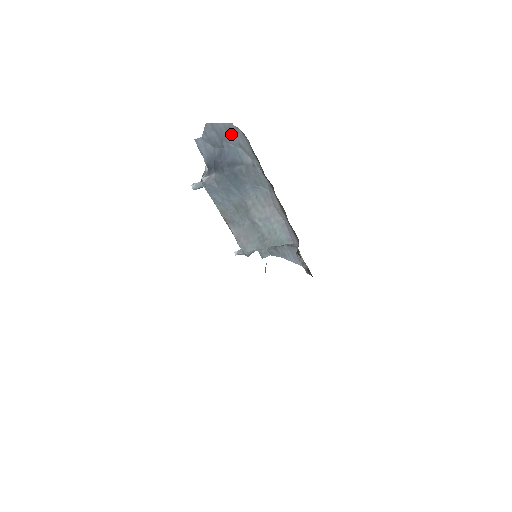
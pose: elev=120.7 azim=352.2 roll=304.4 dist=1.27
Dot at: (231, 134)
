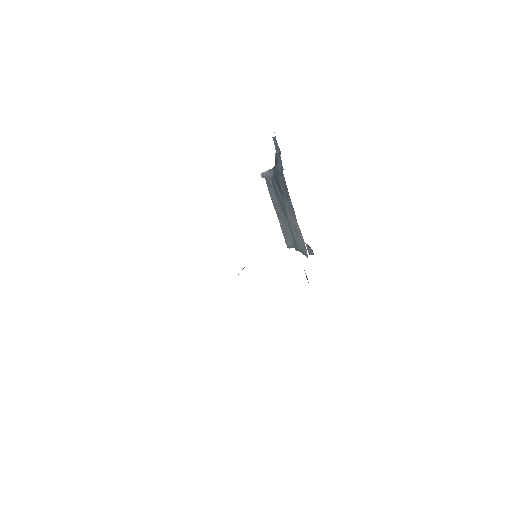
Dot at: occluded
